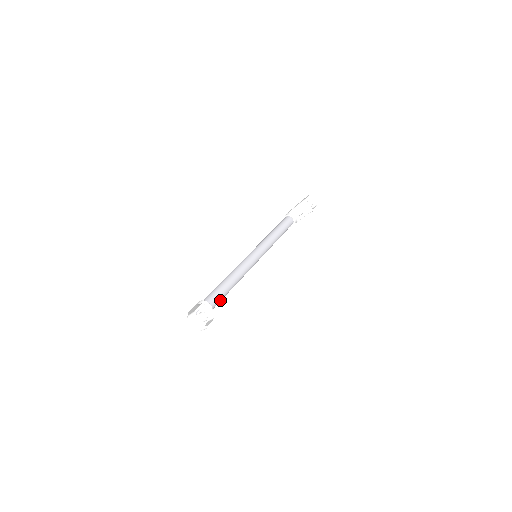
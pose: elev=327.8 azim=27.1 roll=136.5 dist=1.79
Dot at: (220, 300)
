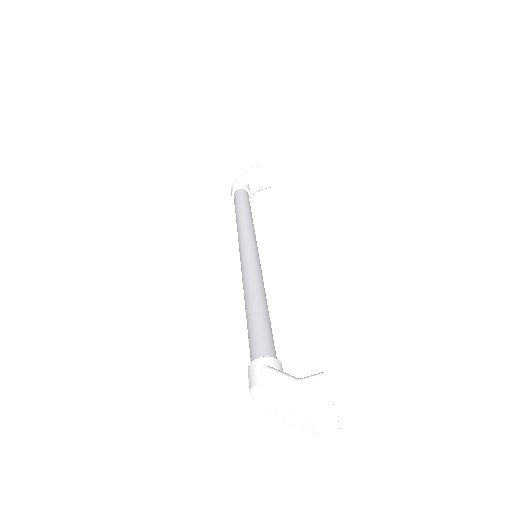
Dot at: occluded
